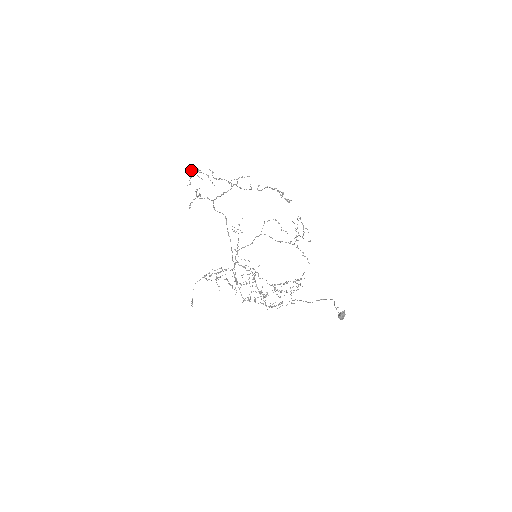
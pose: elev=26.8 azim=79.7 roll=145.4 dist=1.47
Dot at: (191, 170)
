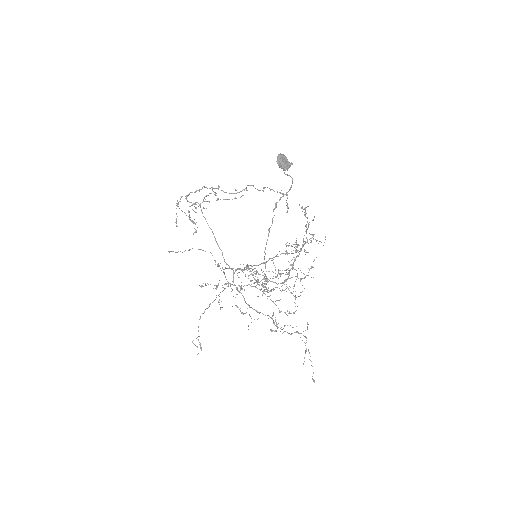
Dot at: (188, 210)
